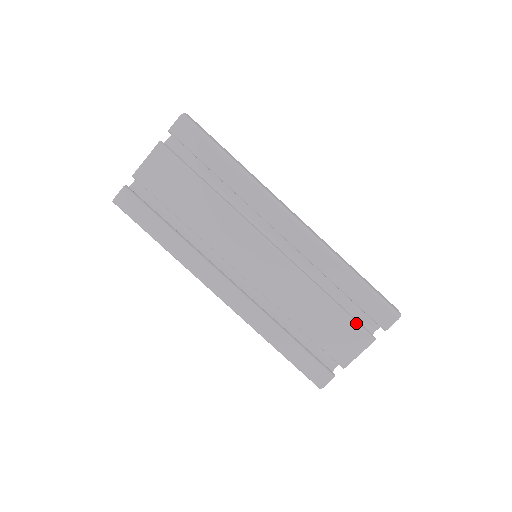
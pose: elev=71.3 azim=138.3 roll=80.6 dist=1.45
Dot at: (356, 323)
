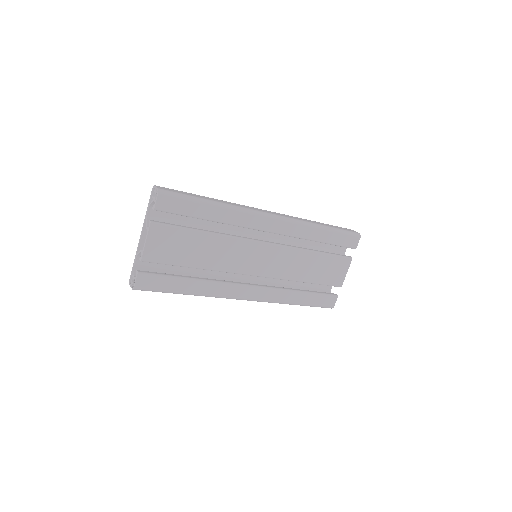
Dot at: (338, 256)
